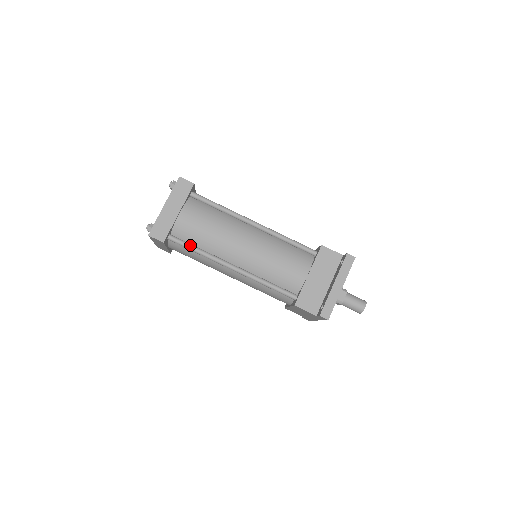
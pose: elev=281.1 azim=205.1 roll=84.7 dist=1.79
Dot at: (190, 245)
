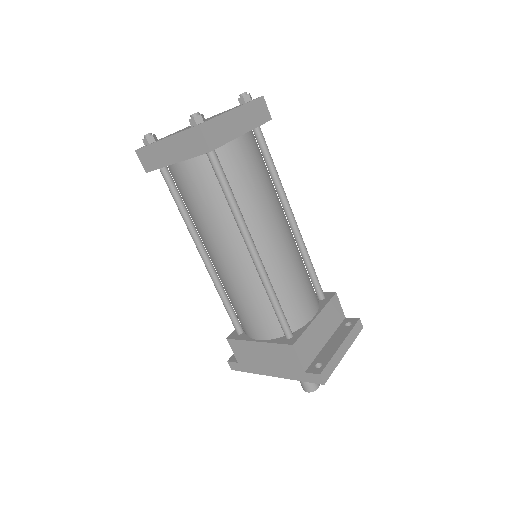
Dot at: (229, 183)
